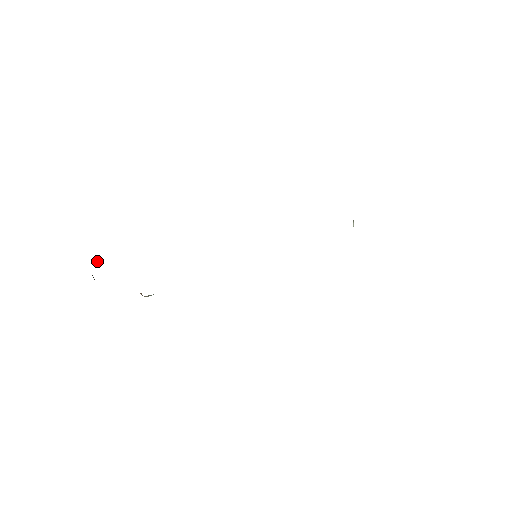
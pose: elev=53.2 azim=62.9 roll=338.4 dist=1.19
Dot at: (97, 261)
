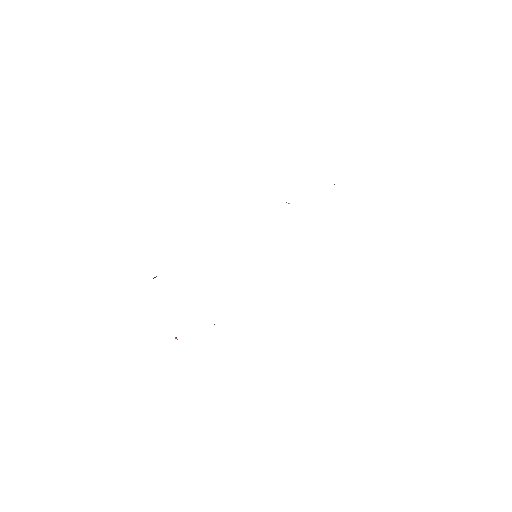
Dot at: (176, 337)
